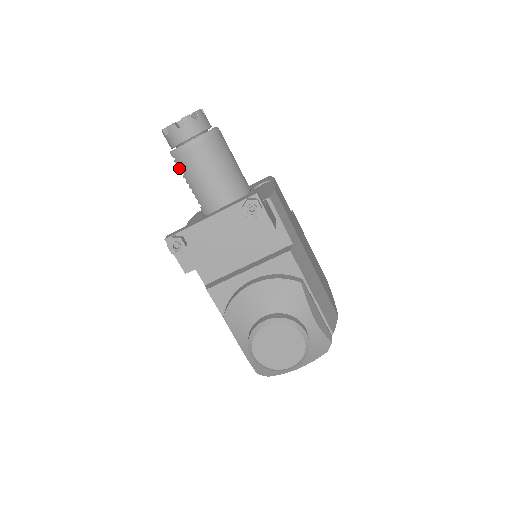
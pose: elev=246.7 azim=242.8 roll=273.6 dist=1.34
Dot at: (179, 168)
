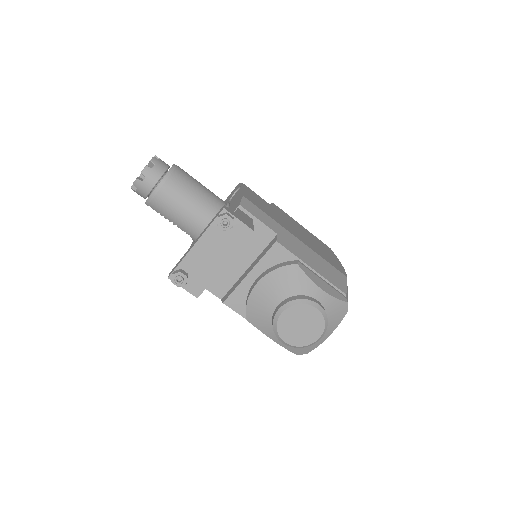
Dot at: occluded
